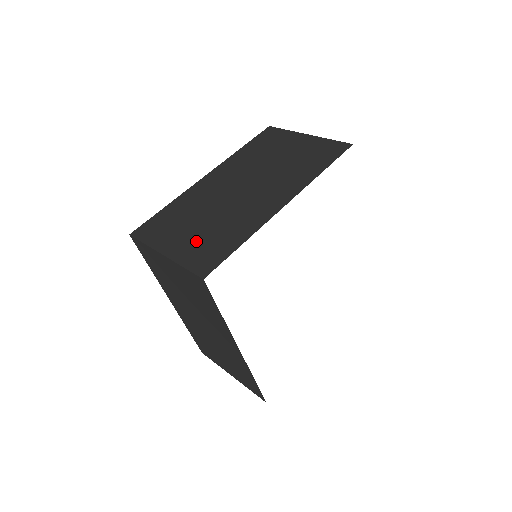
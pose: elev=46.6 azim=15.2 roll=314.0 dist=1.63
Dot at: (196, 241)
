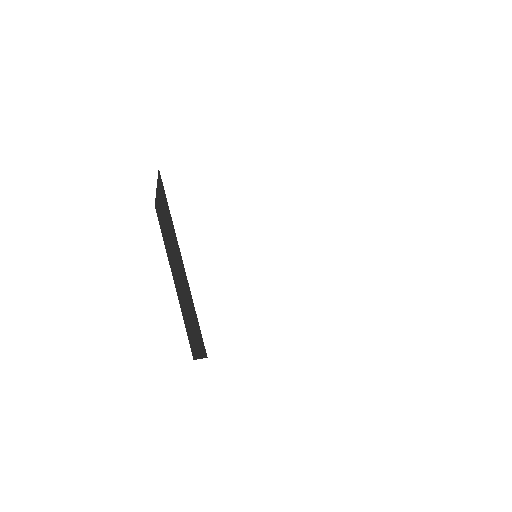
Dot at: occluded
